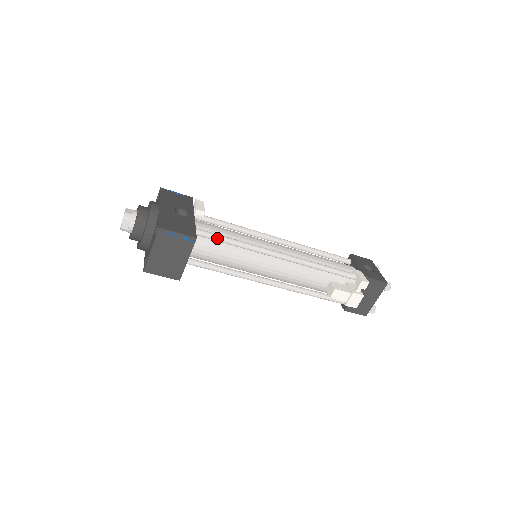
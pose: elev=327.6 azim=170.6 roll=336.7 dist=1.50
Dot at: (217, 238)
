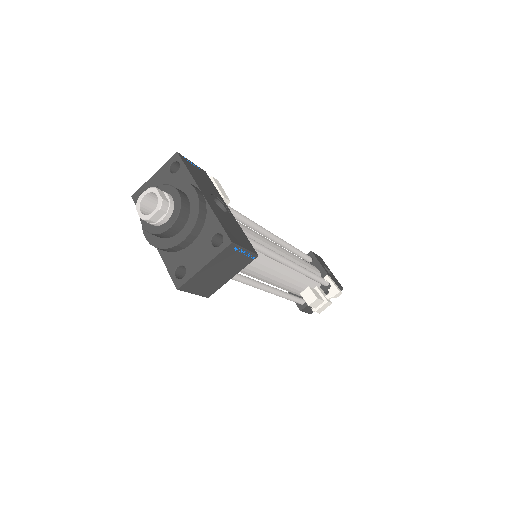
Dot at: (252, 244)
